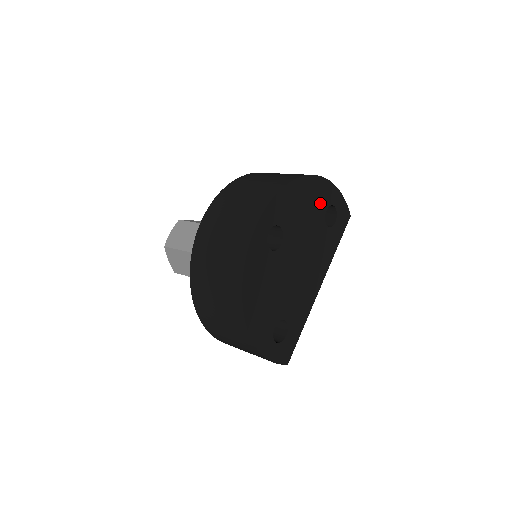
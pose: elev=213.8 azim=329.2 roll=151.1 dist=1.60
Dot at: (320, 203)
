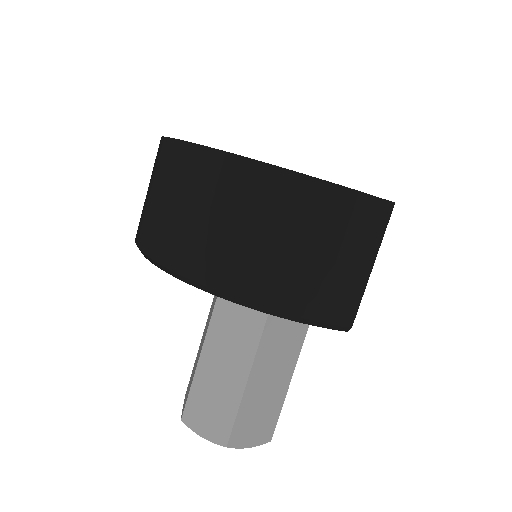
Dot at: occluded
